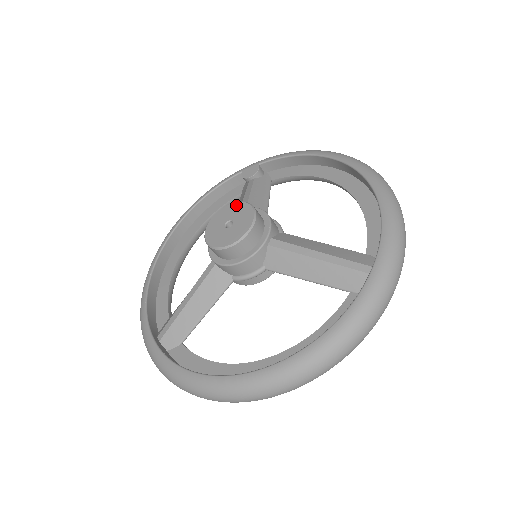
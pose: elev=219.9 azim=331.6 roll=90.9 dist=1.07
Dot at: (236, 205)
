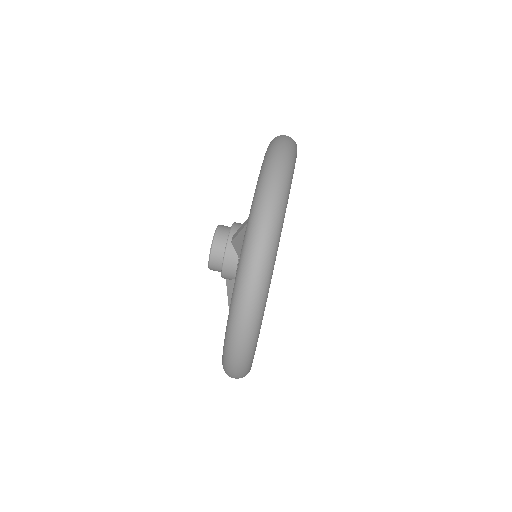
Dot at: occluded
